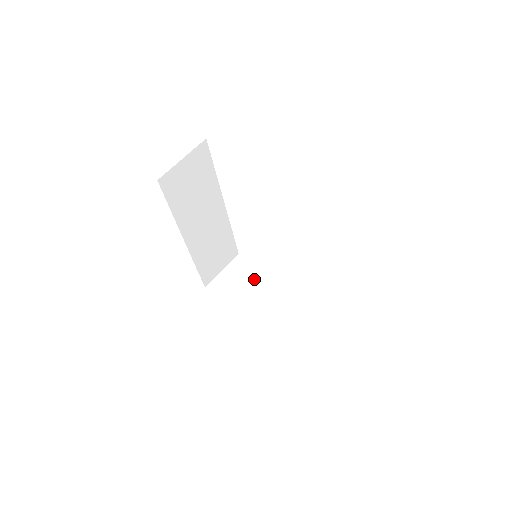
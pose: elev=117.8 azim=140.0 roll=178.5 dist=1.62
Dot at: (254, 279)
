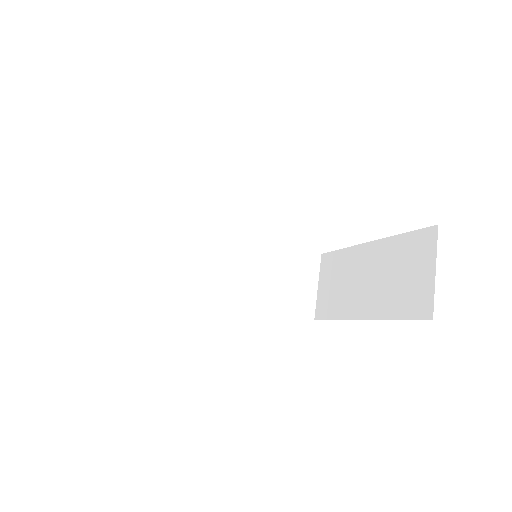
Dot at: (344, 267)
